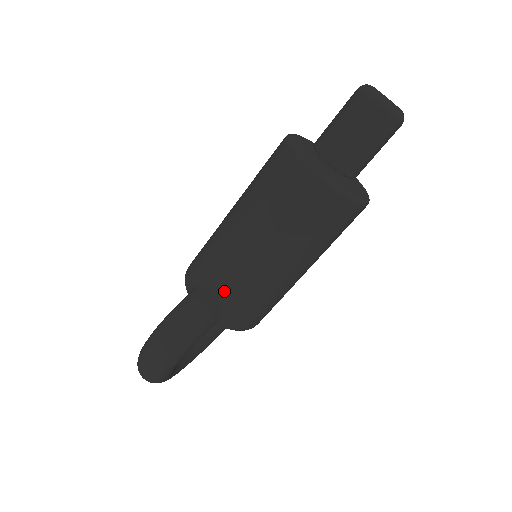
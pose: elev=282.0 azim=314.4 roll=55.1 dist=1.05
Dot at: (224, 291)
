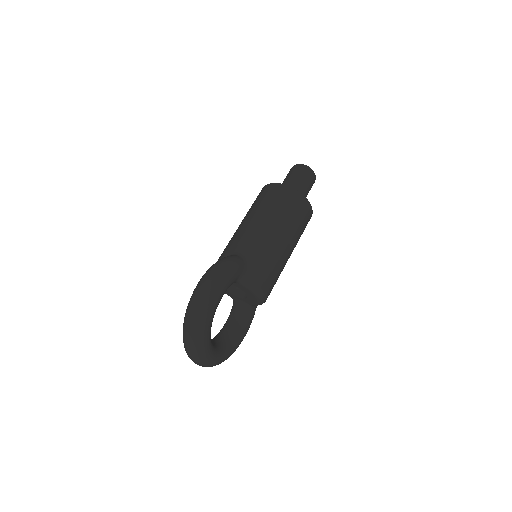
Dot at: (244, 254)
